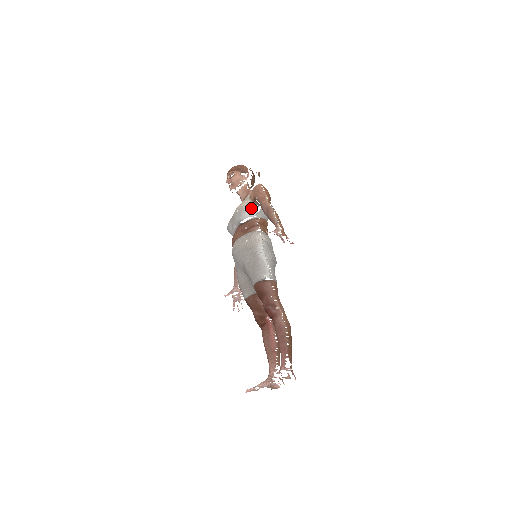
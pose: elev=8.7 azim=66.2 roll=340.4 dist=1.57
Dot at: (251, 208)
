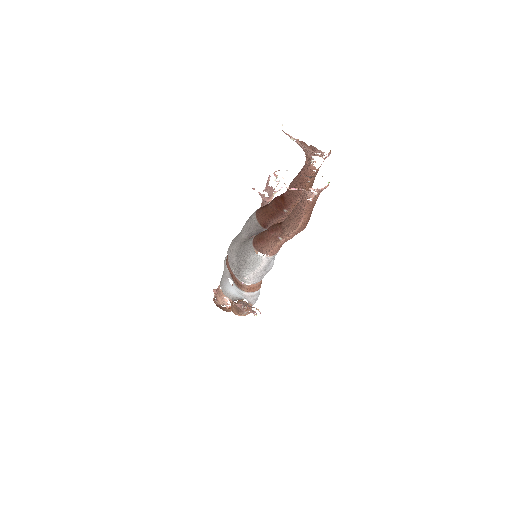
Dot at: occluded
